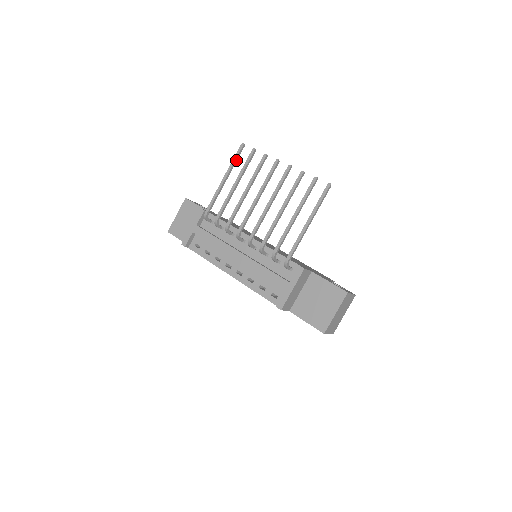
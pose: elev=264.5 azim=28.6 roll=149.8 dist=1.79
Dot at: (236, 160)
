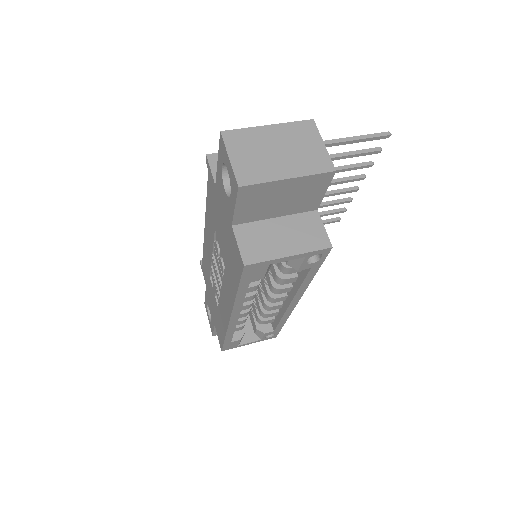
Dot at: occluded
